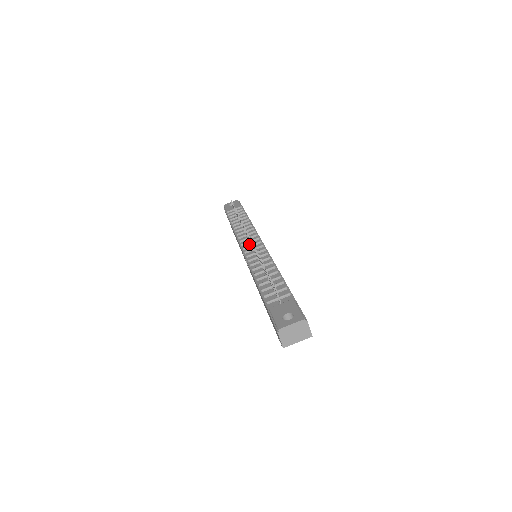
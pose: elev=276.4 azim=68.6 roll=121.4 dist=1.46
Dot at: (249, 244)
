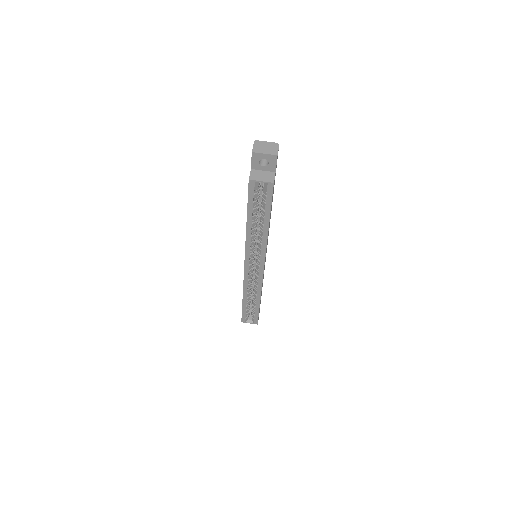
Dot at: occluded
